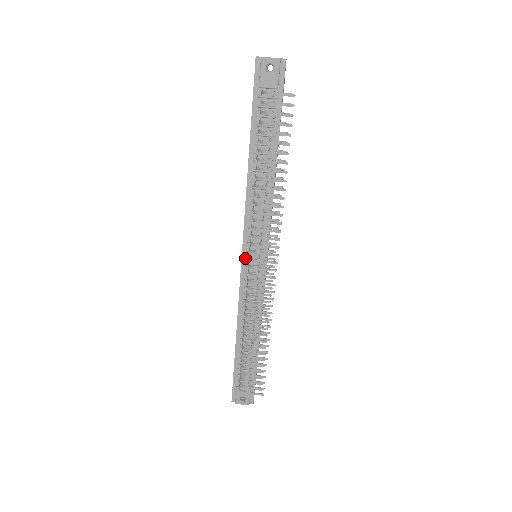
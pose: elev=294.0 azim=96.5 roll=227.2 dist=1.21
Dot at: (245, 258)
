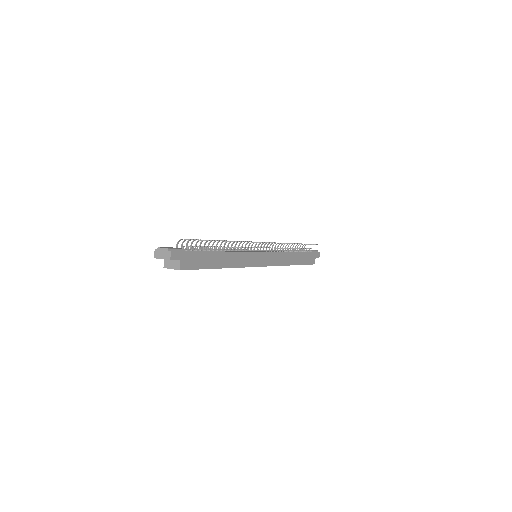
Dot at: occluded
